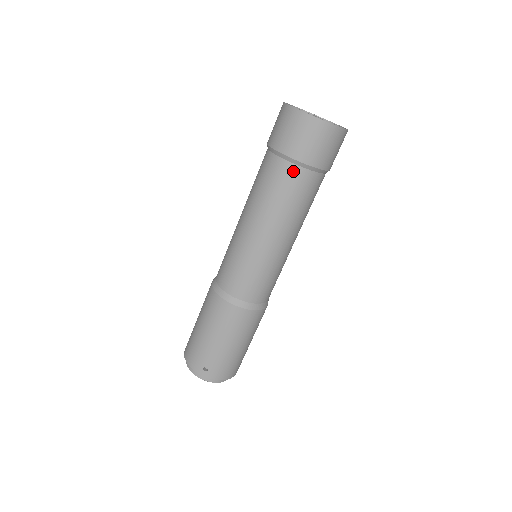
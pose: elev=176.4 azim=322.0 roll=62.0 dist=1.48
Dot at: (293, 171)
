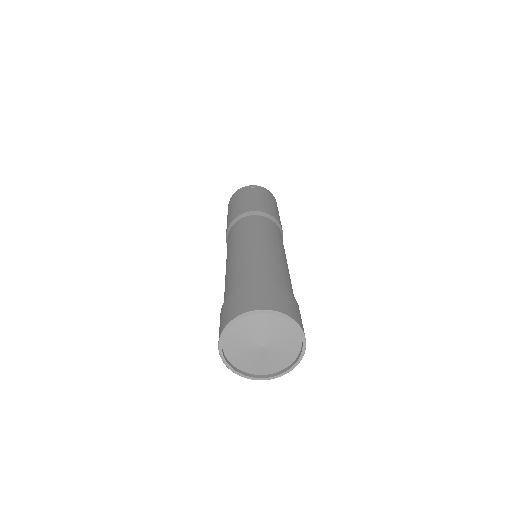
Dot at: occluded
